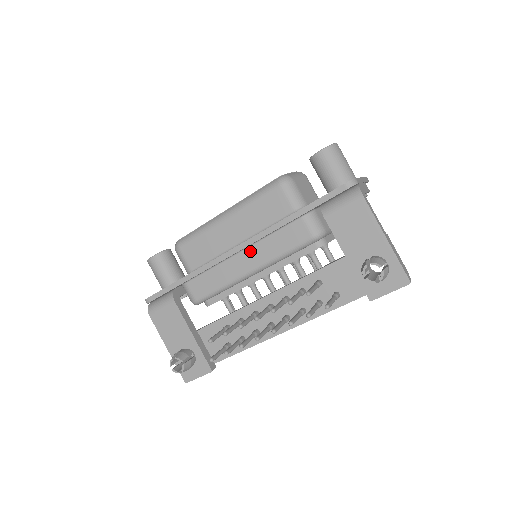
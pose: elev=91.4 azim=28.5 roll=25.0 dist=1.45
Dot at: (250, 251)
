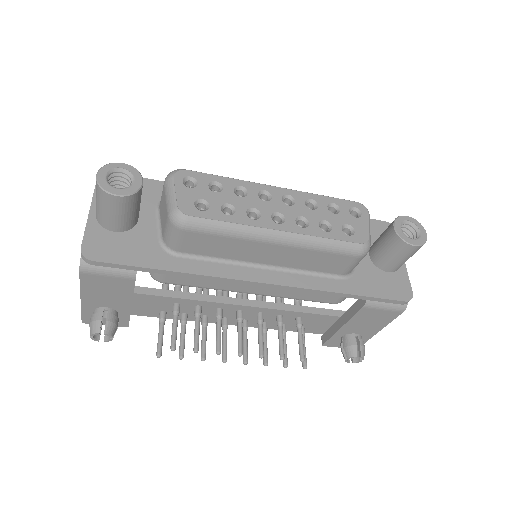
Dot at: occluded
